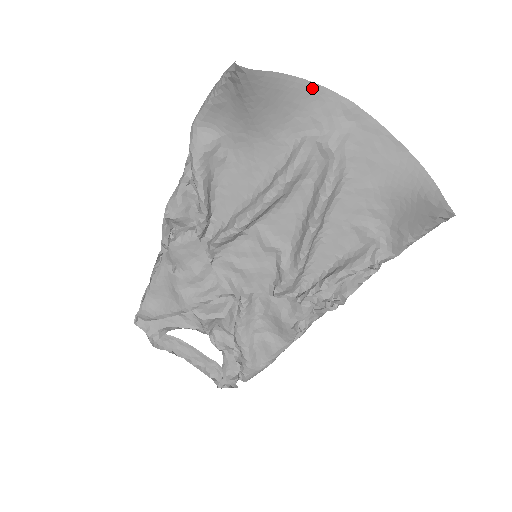
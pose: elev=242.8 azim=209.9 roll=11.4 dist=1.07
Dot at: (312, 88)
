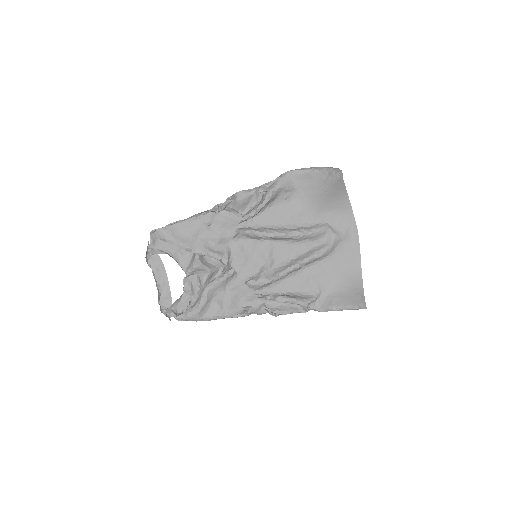
Dot at: (349, 208)
